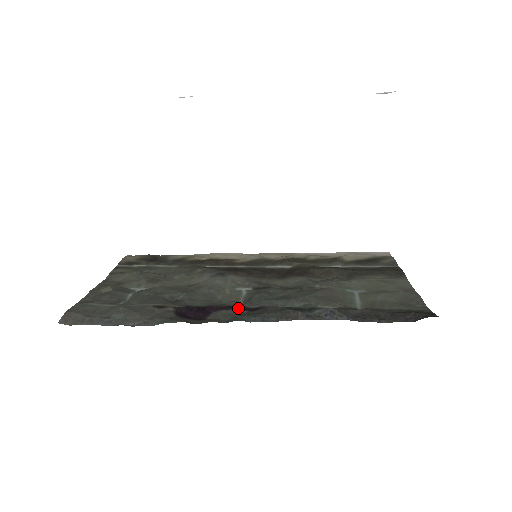
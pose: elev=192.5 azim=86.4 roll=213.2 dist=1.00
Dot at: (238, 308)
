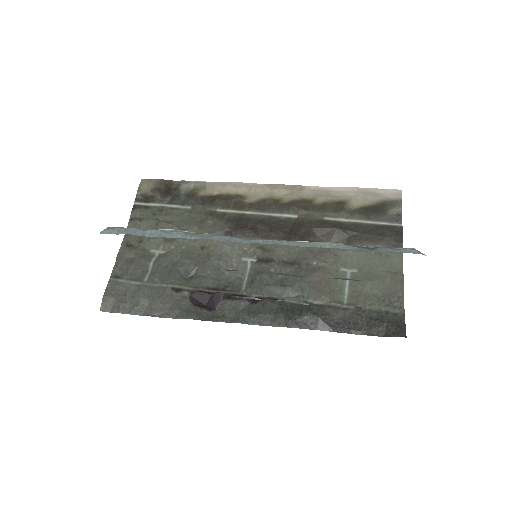
Dot at: (241, 299)
